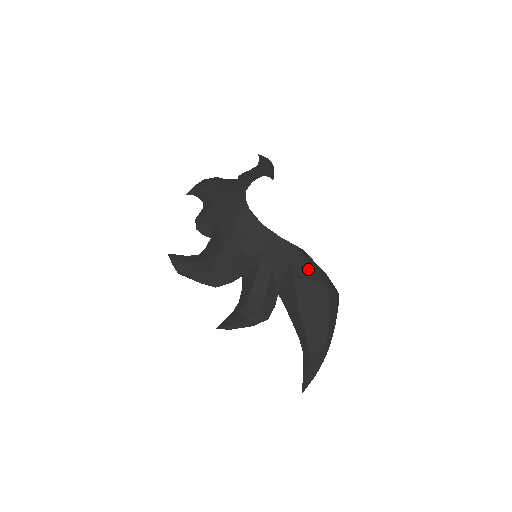
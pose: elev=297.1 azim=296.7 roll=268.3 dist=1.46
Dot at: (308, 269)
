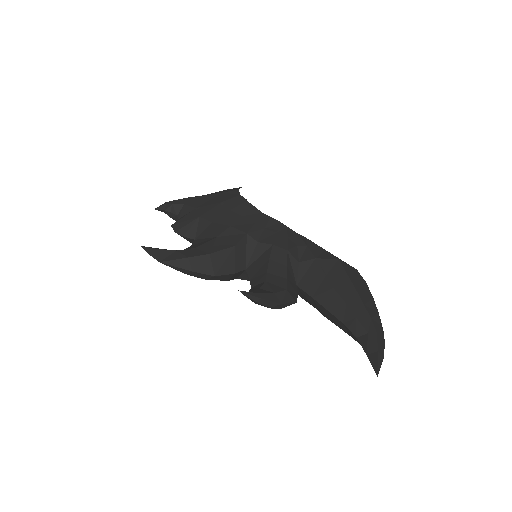
Dot at: (330, 253)
